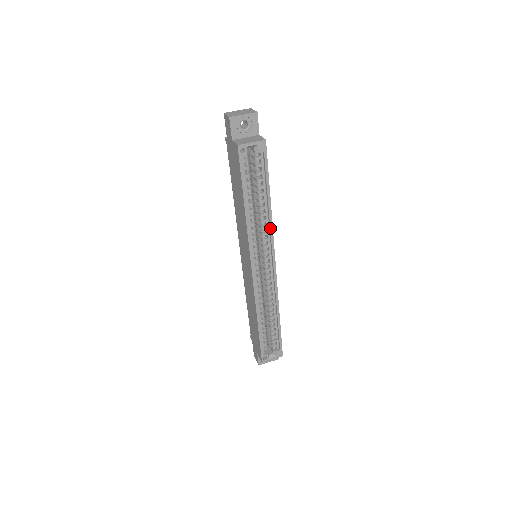
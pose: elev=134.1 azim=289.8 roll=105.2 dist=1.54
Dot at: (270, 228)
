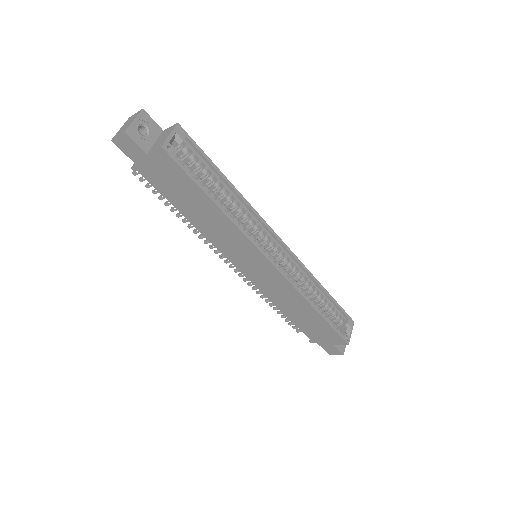
Dot at: (251, 209)
